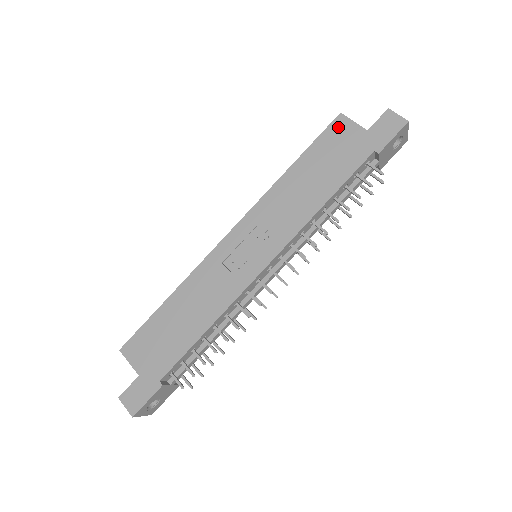
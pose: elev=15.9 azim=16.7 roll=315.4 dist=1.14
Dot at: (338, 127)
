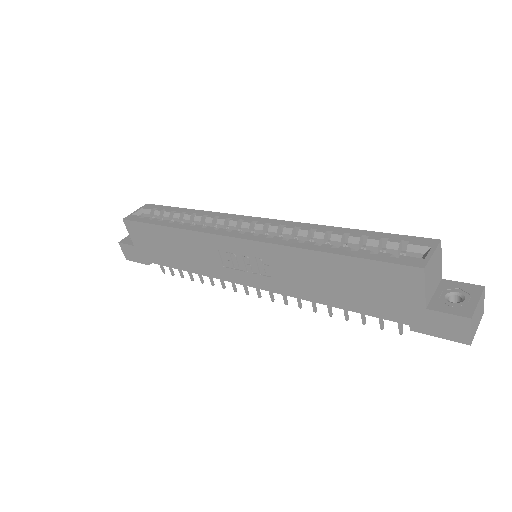
Dot at: (404, 276)
